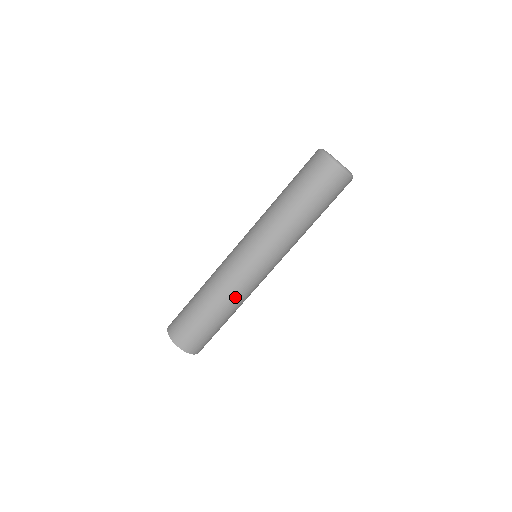
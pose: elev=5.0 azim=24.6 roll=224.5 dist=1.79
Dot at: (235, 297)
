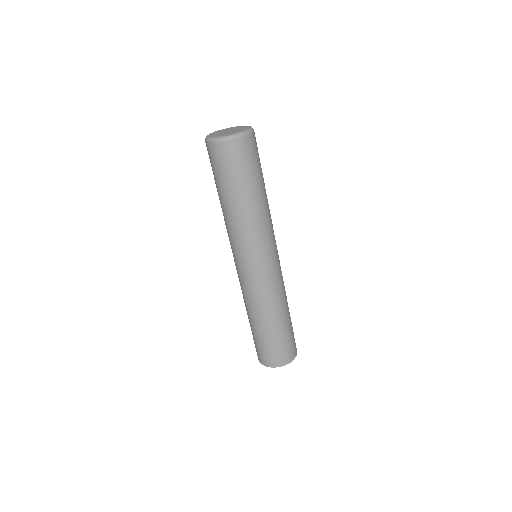
Dot at: (279, 297)
